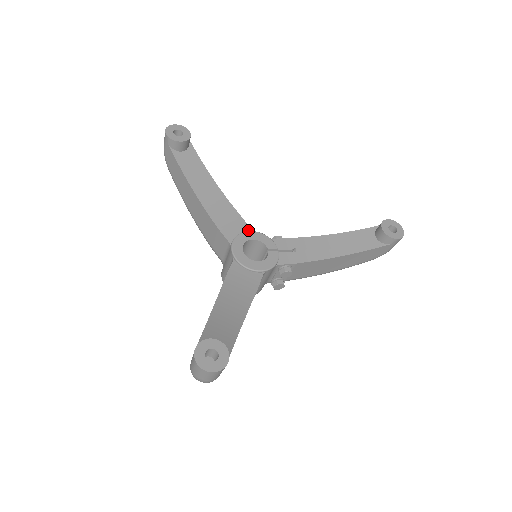
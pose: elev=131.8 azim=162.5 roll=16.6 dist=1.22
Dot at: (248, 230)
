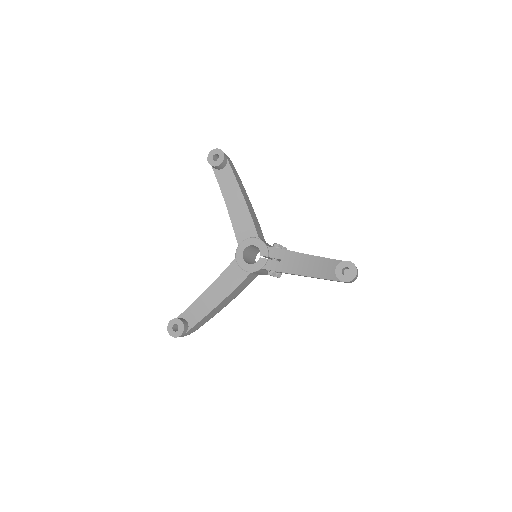
Dot at: (255, 236)
